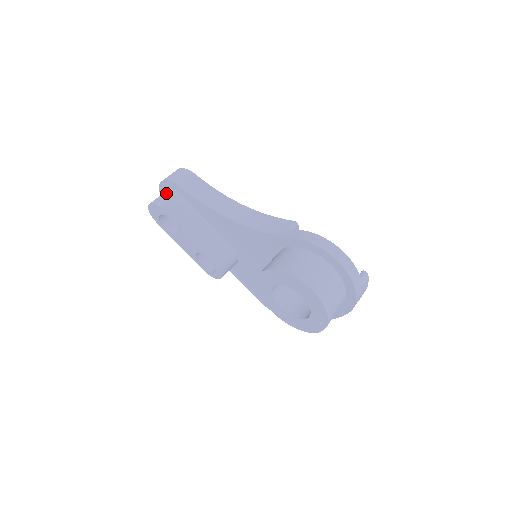
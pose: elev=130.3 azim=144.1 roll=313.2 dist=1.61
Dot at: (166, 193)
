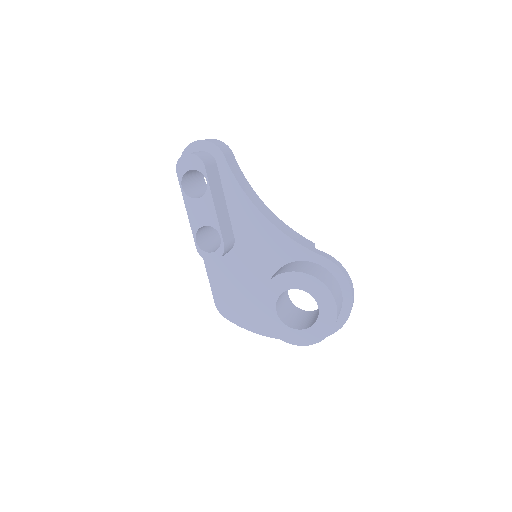
Dot at: (206, 153)
